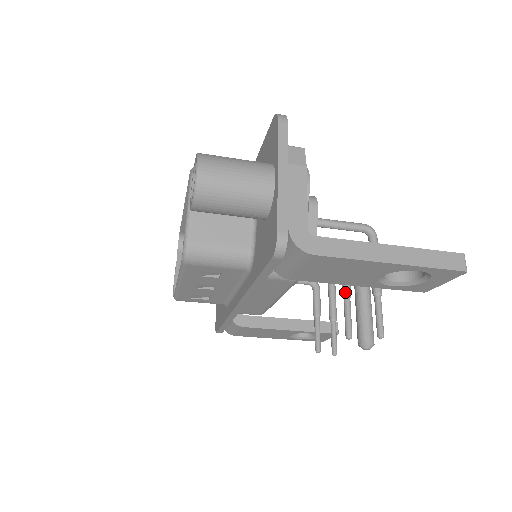
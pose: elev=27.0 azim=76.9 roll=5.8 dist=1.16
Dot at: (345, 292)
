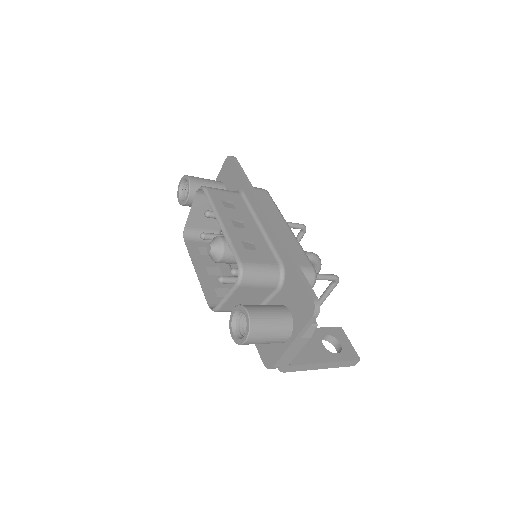
Dot at: occluded
